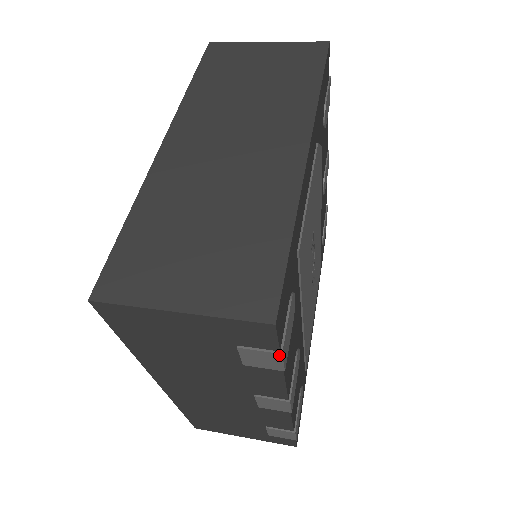
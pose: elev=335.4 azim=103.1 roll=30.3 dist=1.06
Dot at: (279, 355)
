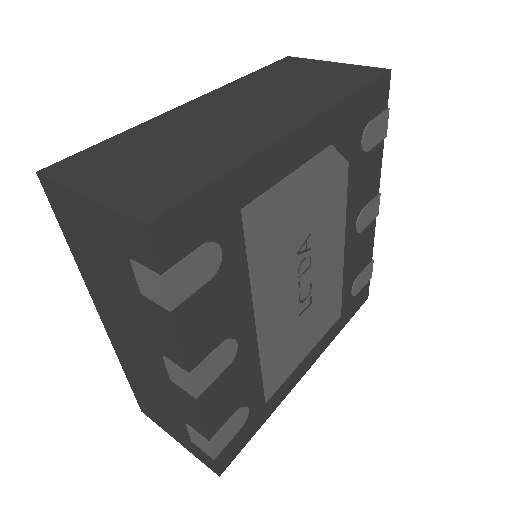
Dot at: (159, 279)
